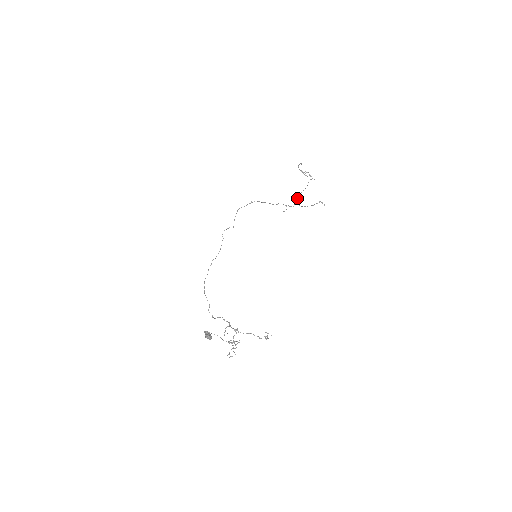
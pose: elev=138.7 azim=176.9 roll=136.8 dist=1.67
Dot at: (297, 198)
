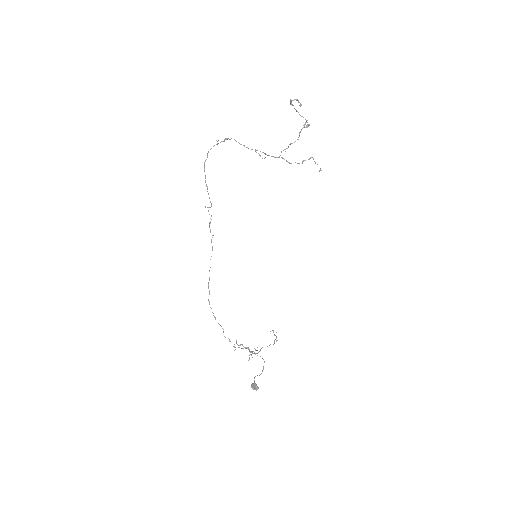
Dot at: occluded
